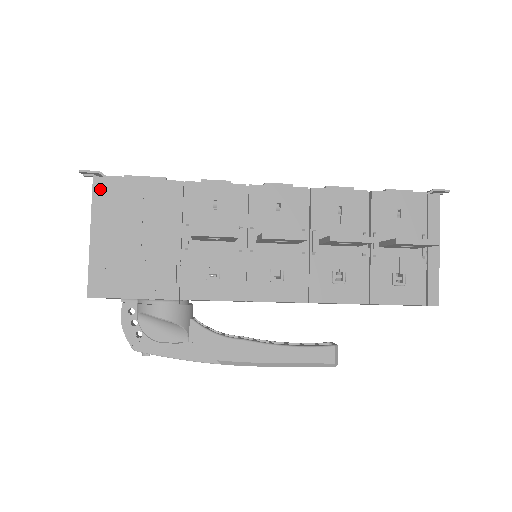
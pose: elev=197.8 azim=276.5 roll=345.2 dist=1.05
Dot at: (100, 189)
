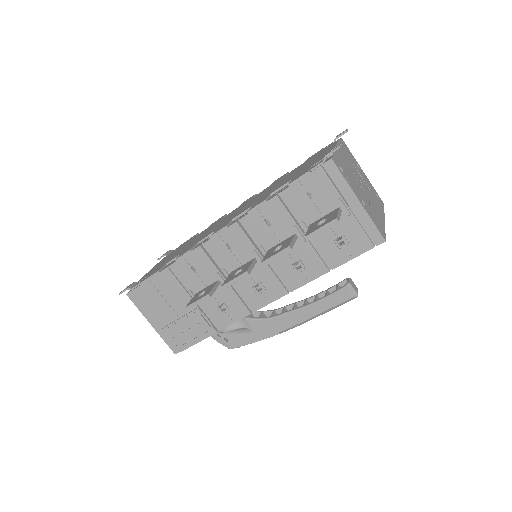
Dot at: (135, 299)
